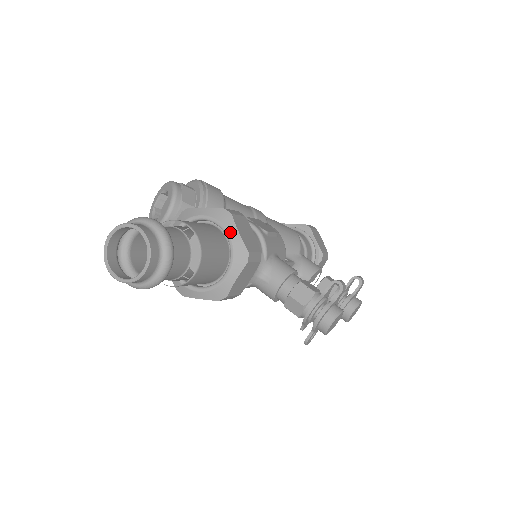
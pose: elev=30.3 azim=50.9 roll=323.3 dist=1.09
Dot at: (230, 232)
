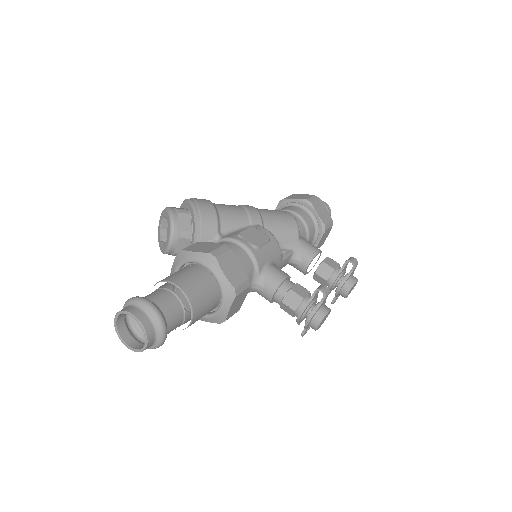
Dot at: (217, 275)
